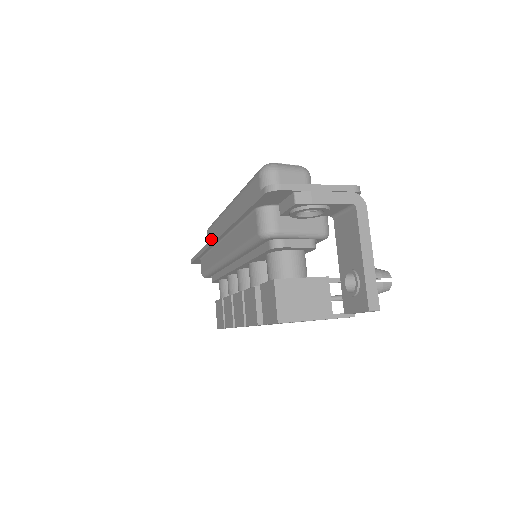
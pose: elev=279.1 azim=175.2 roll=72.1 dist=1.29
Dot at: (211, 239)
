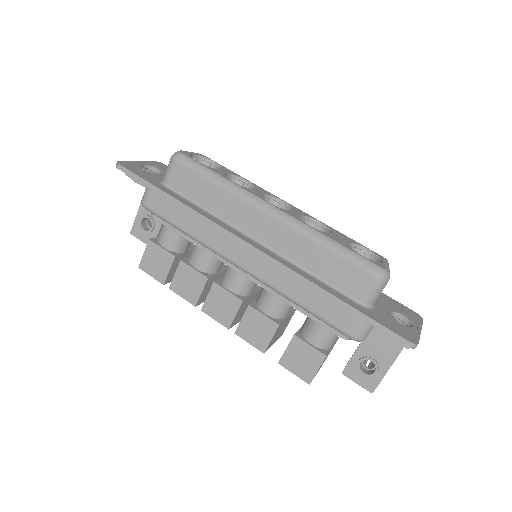
Dot at: (189, 185)
